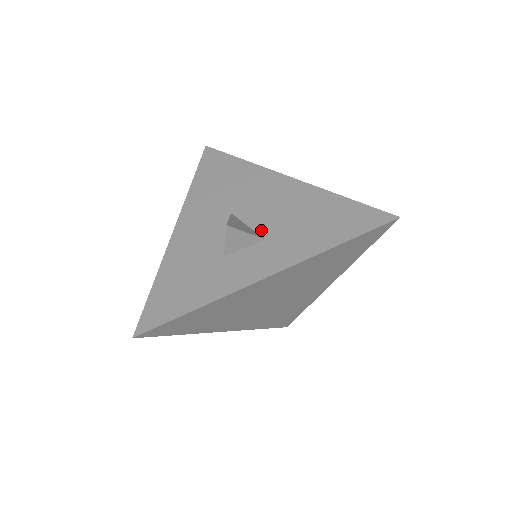
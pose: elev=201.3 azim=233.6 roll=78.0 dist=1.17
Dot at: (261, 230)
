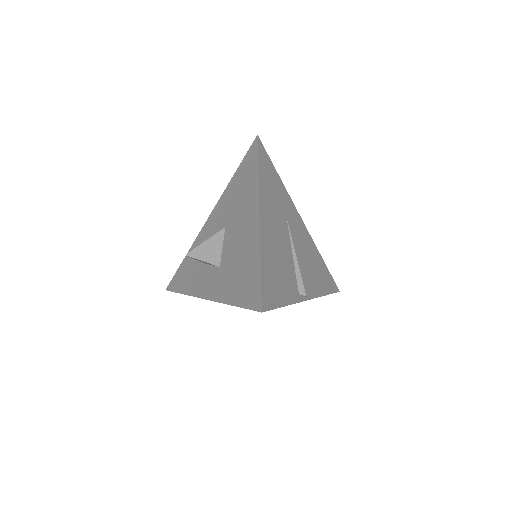
Dot at: (223, 256)
